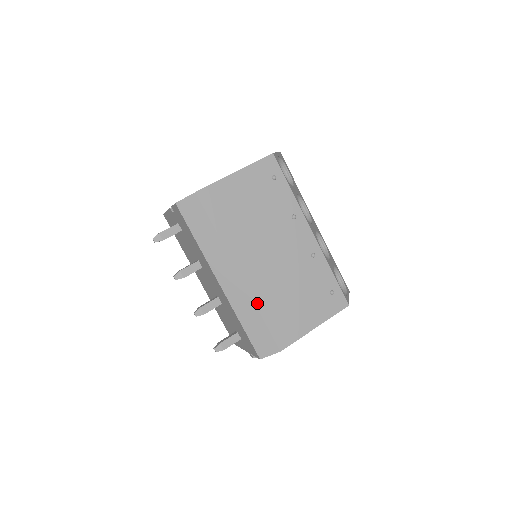
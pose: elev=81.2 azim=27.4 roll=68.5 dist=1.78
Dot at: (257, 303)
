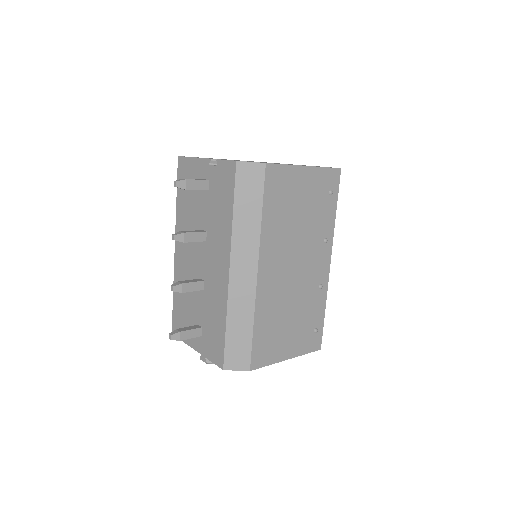
Dot at: (257, 311)
